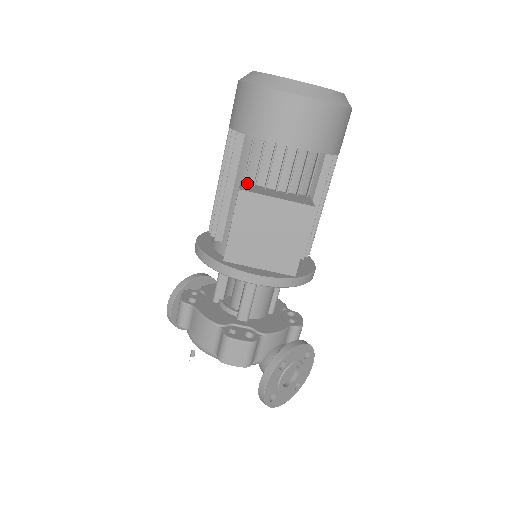
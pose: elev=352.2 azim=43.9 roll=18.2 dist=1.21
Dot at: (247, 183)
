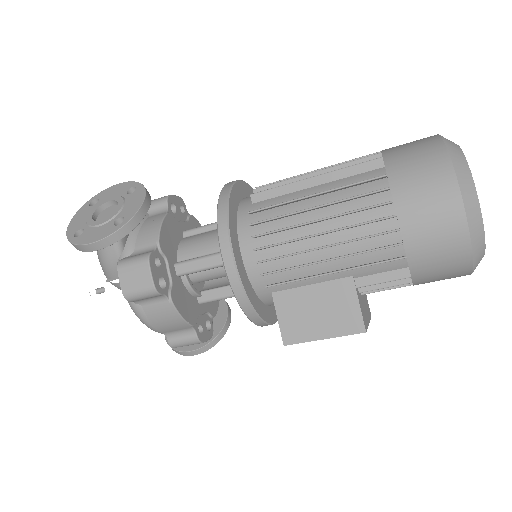
Dot at: (358, 291)
